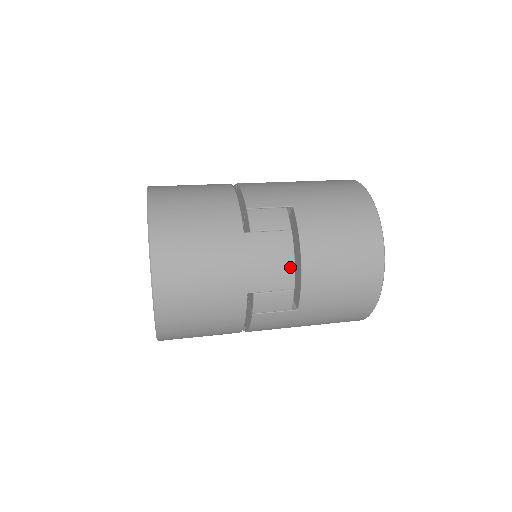
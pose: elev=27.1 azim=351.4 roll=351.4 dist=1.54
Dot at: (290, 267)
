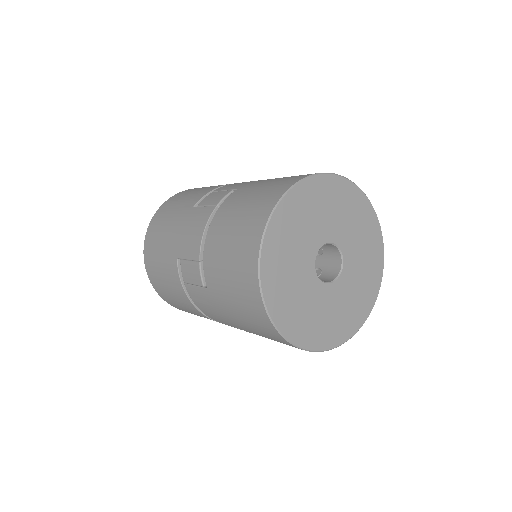
Dot at: (200, 237)
